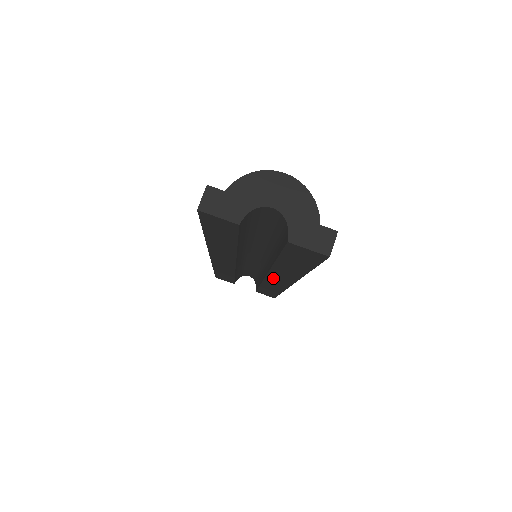
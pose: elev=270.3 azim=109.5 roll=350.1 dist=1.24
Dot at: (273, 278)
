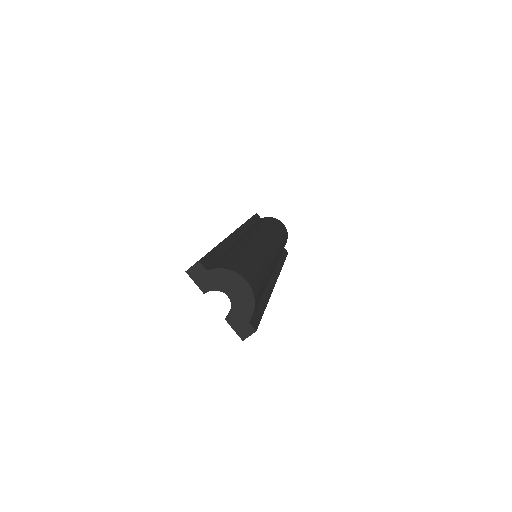
Dot at: occluded
